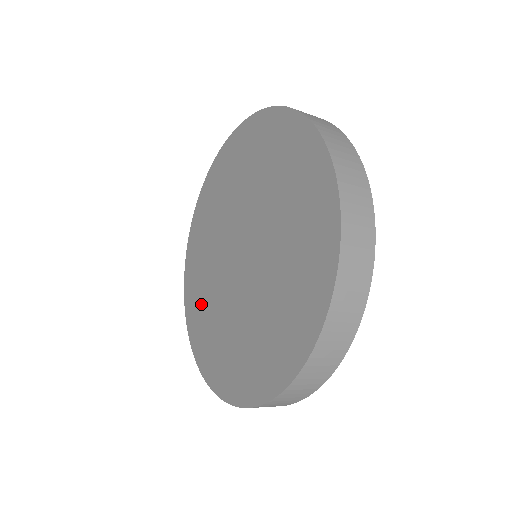
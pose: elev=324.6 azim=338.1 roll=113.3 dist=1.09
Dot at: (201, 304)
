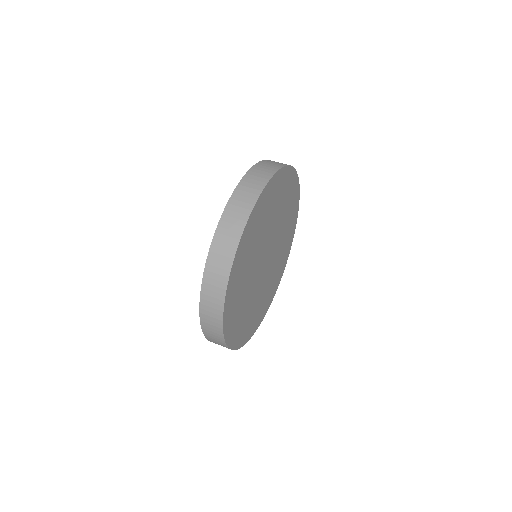
Dot at: occluded
